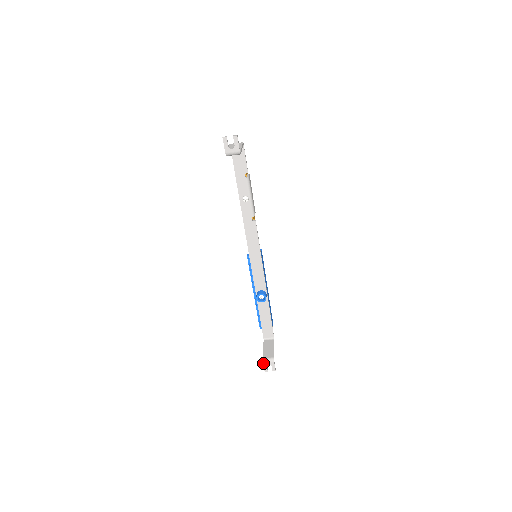
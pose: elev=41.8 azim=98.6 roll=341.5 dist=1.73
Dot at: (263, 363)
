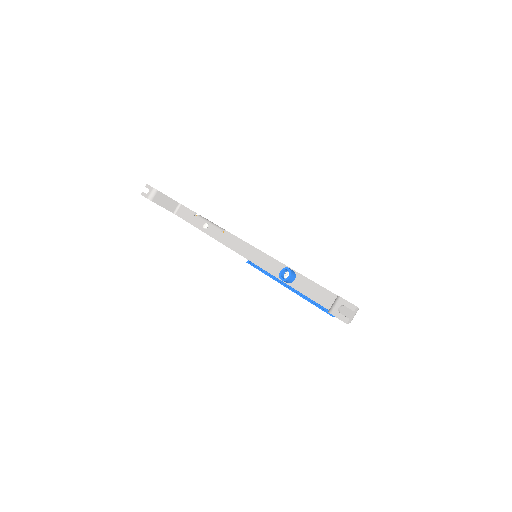
Dot at: occluded
